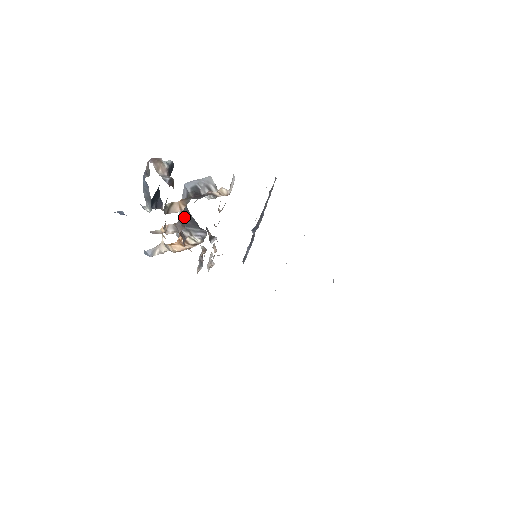
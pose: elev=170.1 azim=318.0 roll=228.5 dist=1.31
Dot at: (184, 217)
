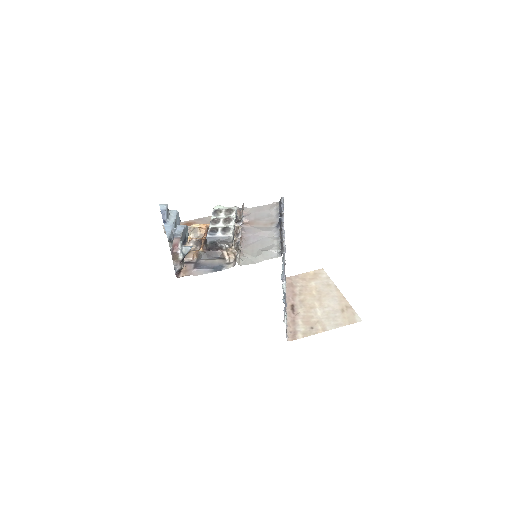
Dot at: occluded
